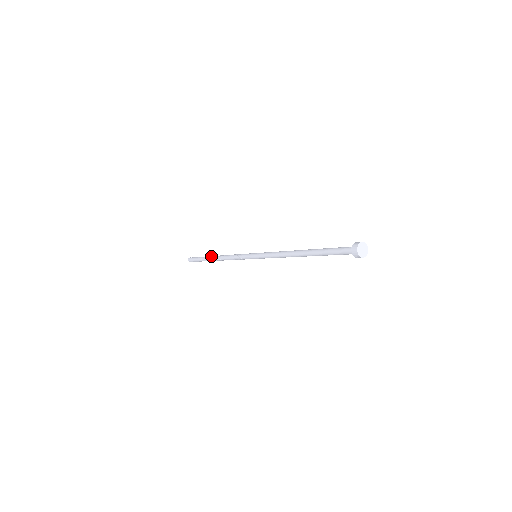
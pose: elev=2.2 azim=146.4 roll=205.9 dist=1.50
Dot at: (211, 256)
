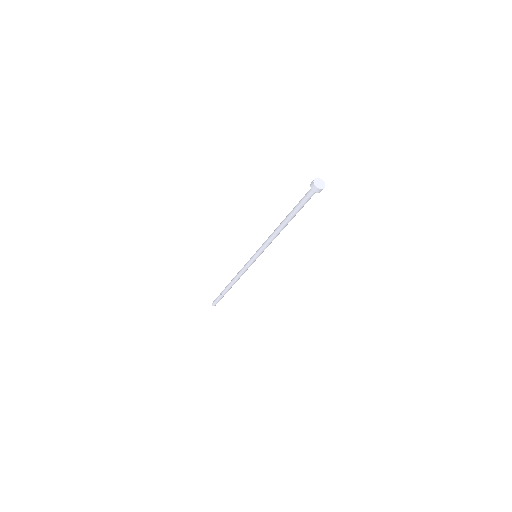
Dot at: (227, 285)
